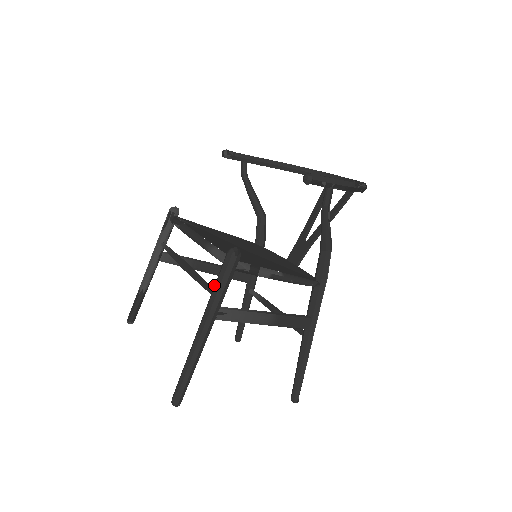
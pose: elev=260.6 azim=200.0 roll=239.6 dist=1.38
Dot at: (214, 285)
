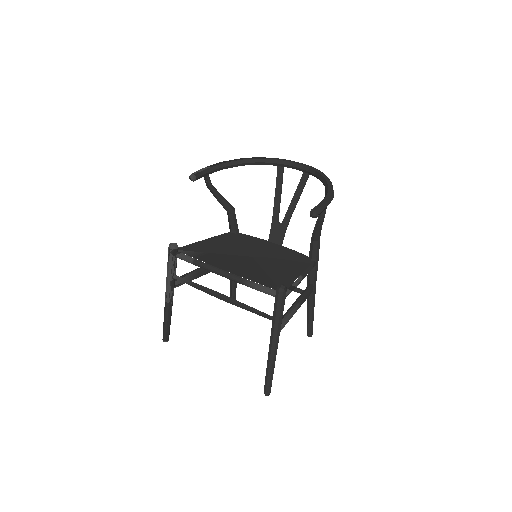
Dot at: (273, 315)
